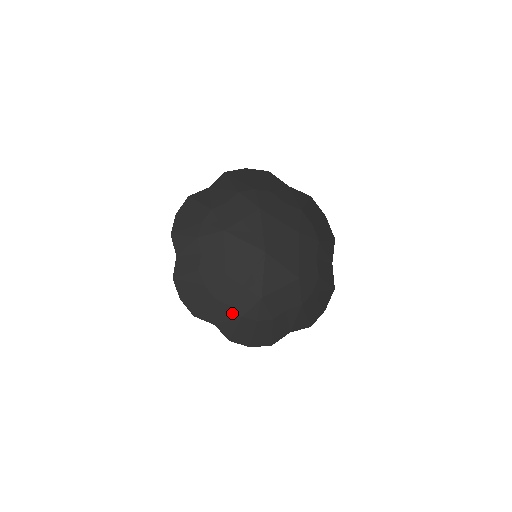
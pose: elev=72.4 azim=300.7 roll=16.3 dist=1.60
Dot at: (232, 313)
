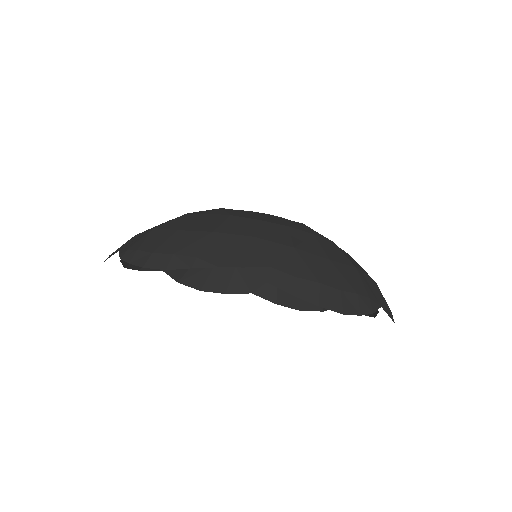
Dot at: occluded
